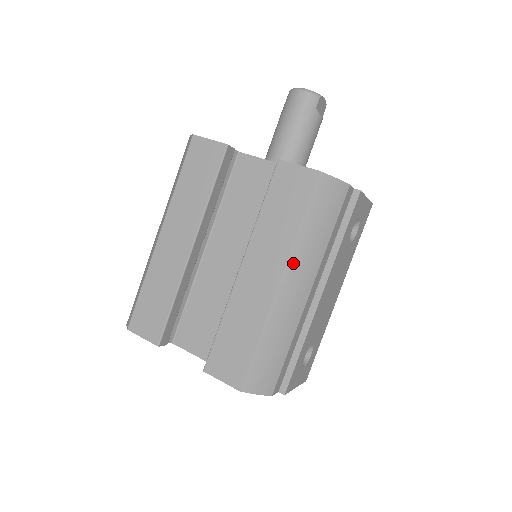
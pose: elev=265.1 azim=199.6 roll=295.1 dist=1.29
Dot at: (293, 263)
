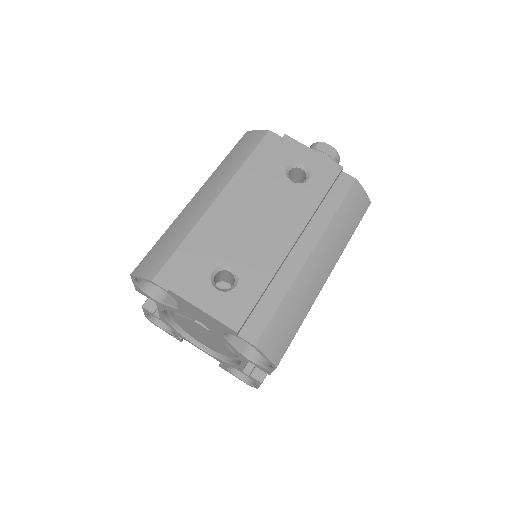
Dot at: (209, 182)
